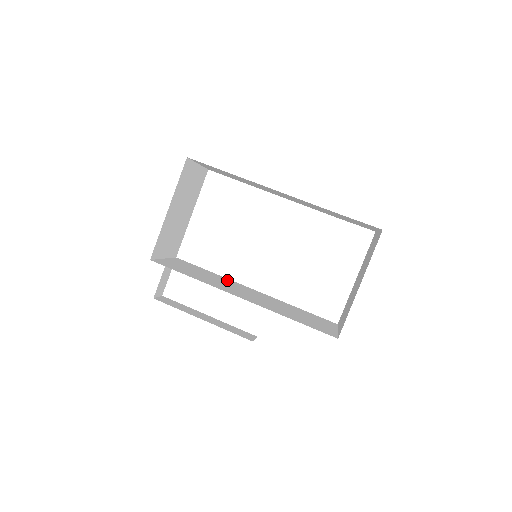
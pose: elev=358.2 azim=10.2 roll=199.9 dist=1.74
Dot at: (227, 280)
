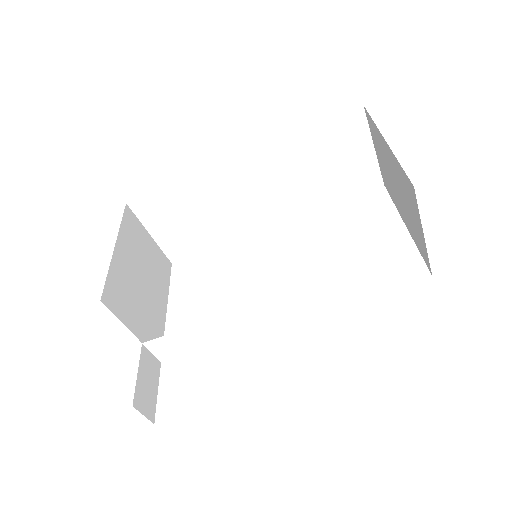
Dot at: (239, 326)
